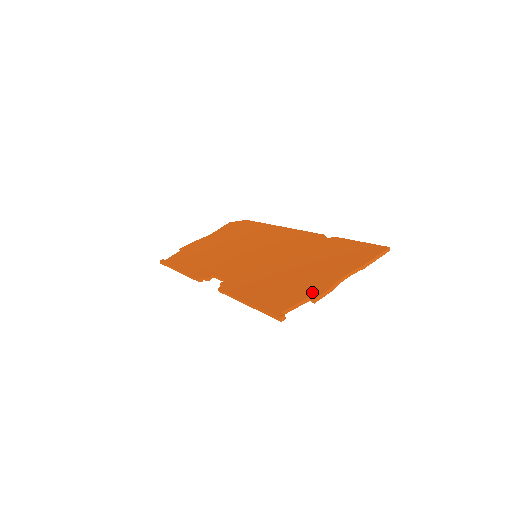
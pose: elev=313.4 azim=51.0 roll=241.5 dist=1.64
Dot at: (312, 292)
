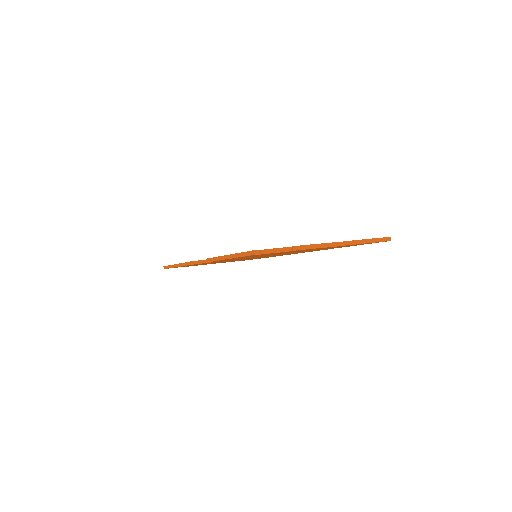
Dot at: occluded
